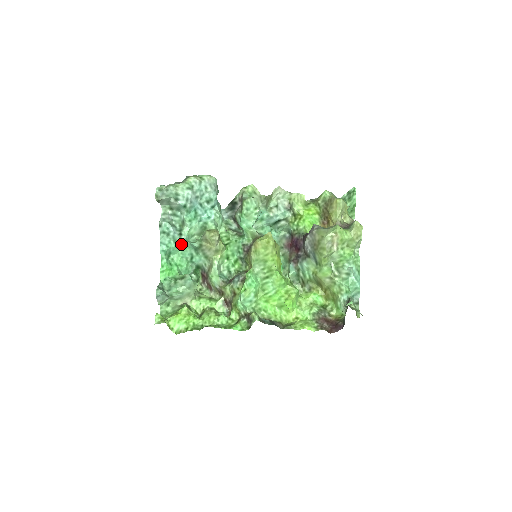
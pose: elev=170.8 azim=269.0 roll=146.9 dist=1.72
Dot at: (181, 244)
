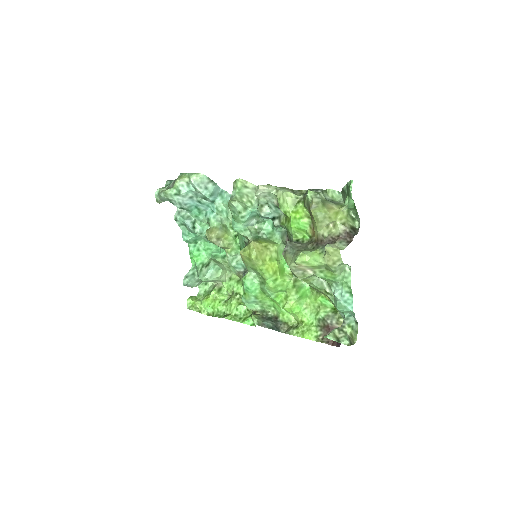
Dot at: occluded
